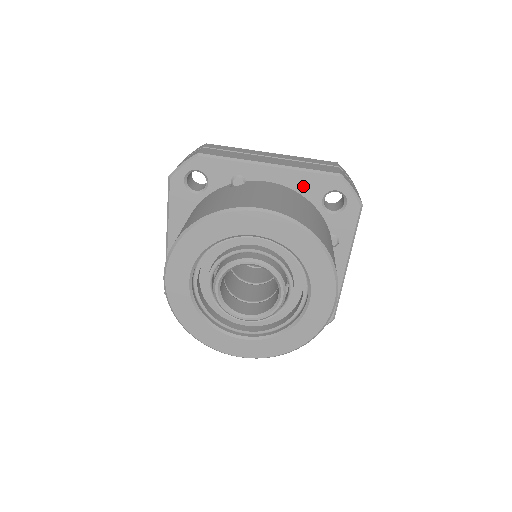
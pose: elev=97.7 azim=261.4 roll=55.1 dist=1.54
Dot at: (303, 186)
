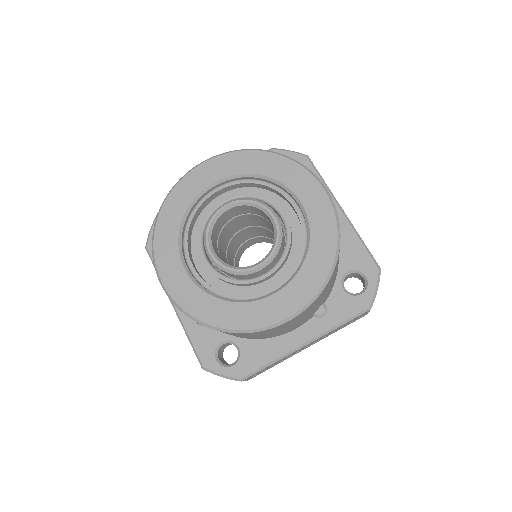
Dot at: occluded
